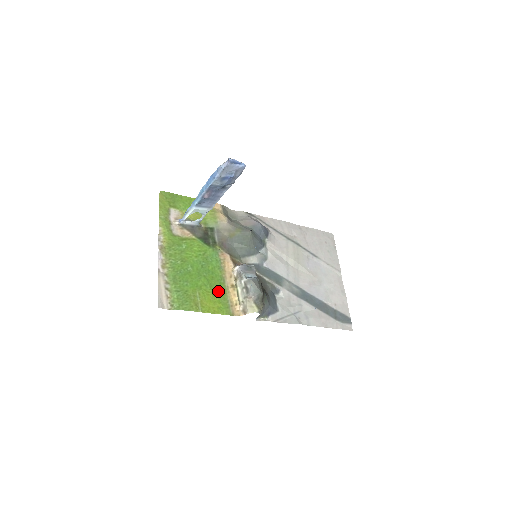
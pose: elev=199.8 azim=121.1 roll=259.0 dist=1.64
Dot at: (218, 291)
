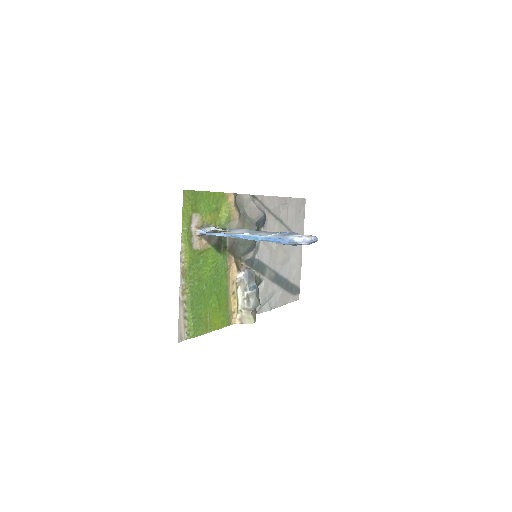
Dot at: (223, 304)
